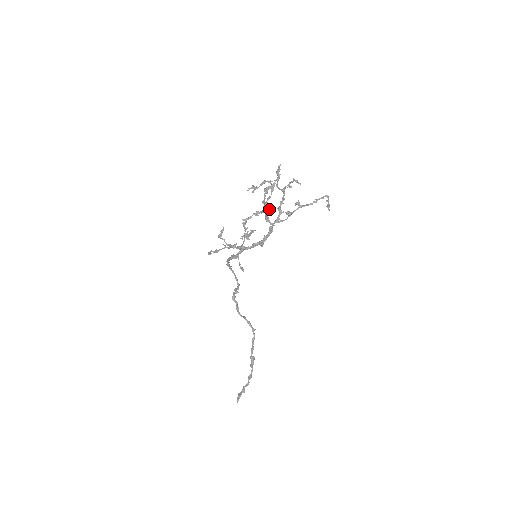
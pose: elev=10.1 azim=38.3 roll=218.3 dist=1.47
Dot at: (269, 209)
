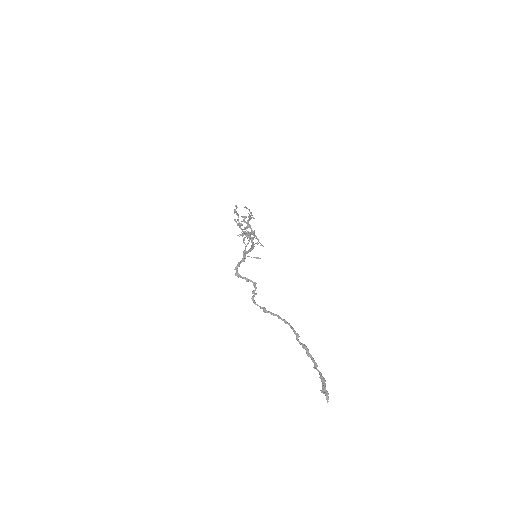
Dot at: occluded
